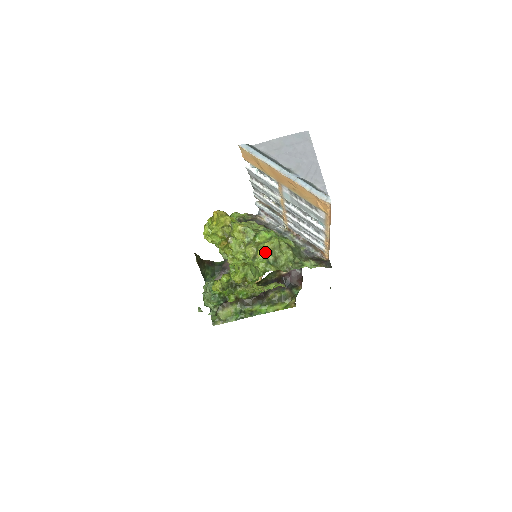
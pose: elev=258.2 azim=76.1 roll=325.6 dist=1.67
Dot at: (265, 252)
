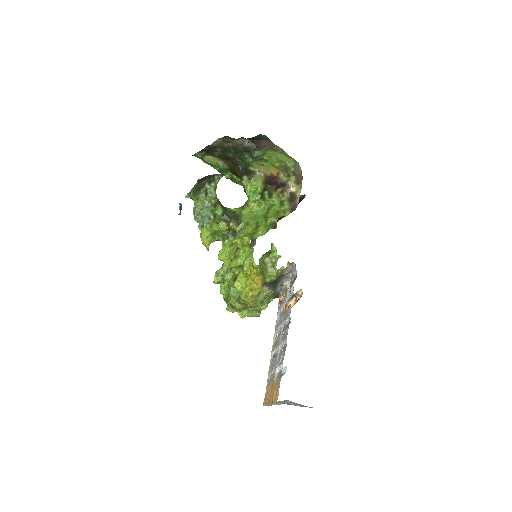
Dot at: (241, 315)
